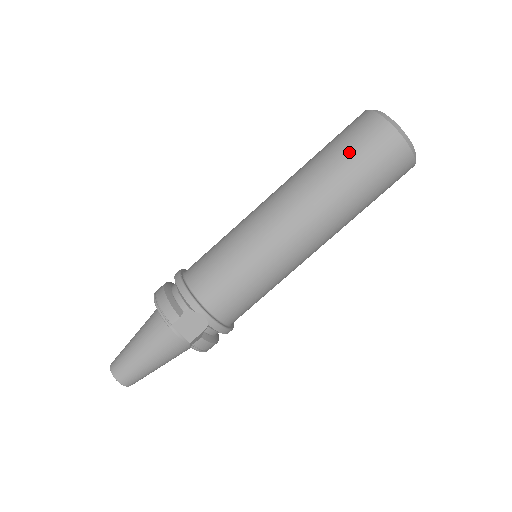
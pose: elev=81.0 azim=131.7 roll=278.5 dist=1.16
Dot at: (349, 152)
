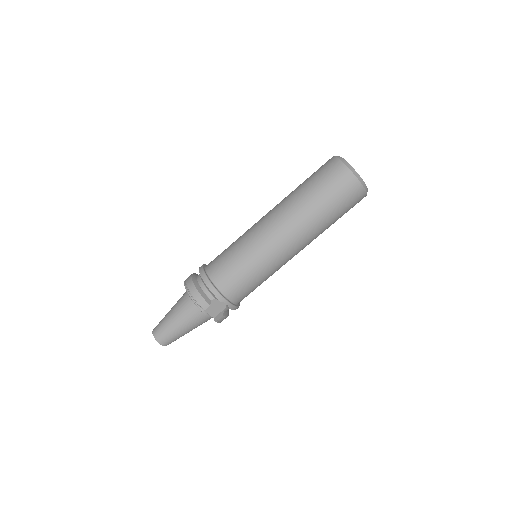
Dot at: (326, 194)
